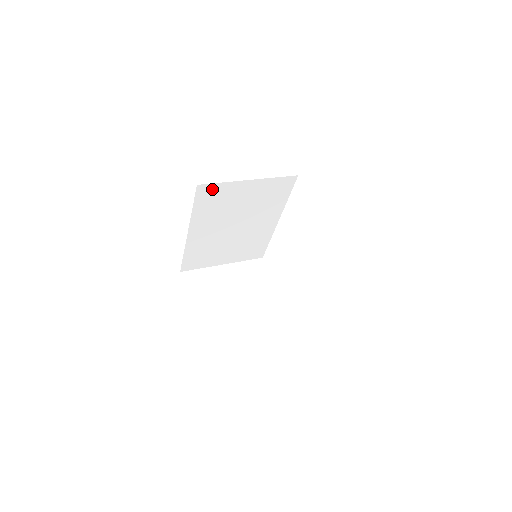
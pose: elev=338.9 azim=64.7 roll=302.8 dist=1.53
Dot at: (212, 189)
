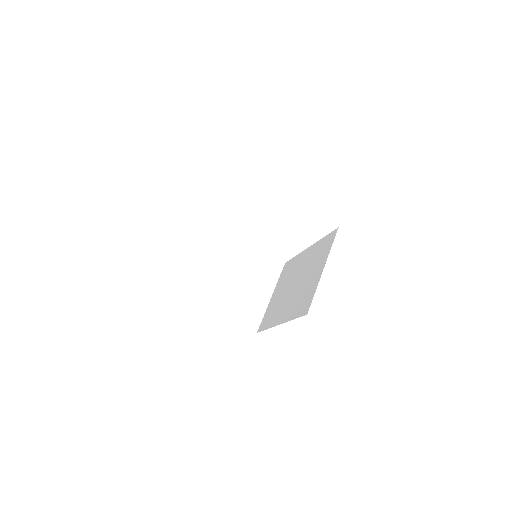
Dot at: occluded
